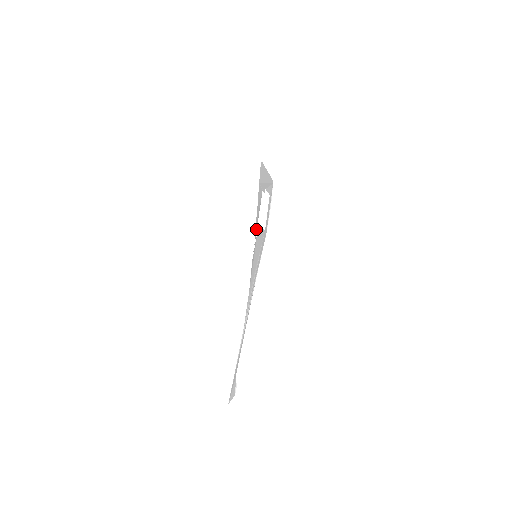
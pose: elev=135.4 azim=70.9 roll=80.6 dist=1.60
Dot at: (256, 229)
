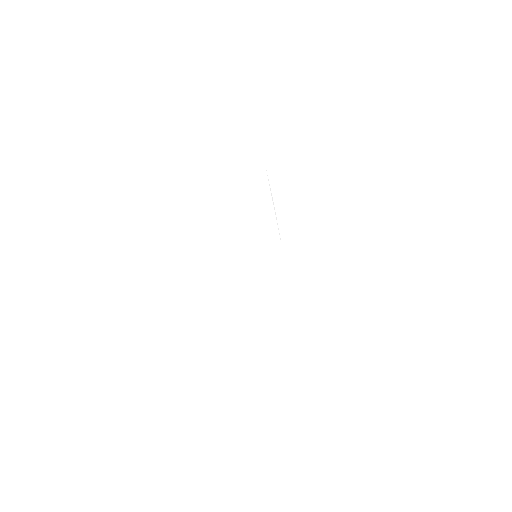
Dot at: occluded
